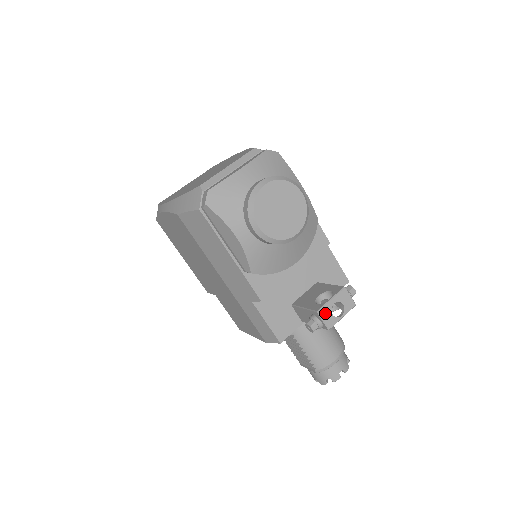
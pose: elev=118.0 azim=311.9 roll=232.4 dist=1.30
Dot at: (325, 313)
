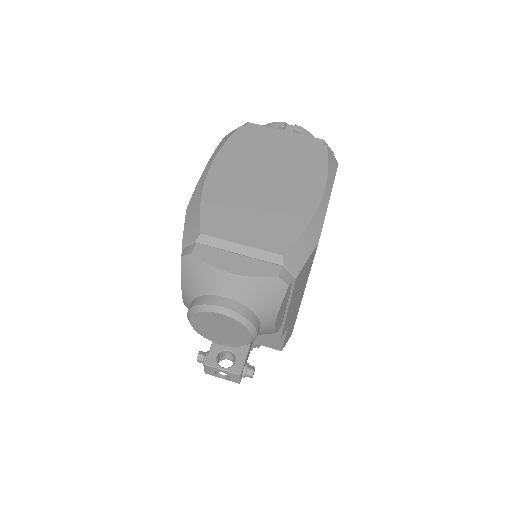
Dot at: (210, 369)
